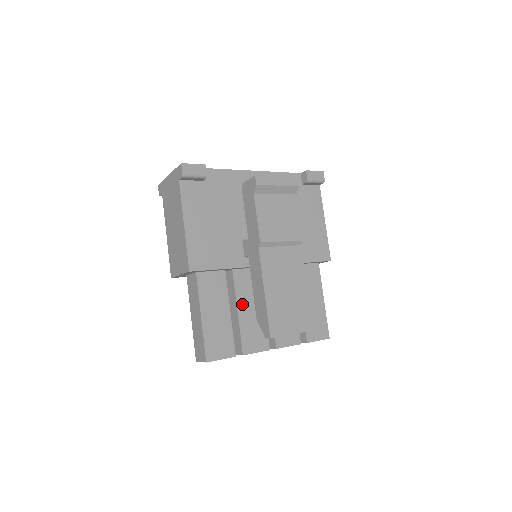
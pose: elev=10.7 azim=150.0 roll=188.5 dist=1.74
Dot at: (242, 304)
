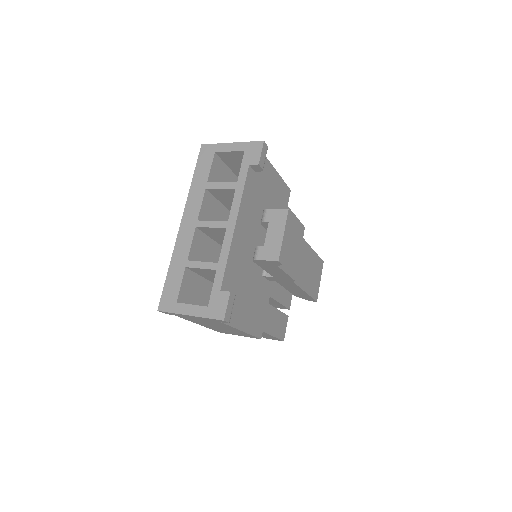
Dot at: (276, 295)
